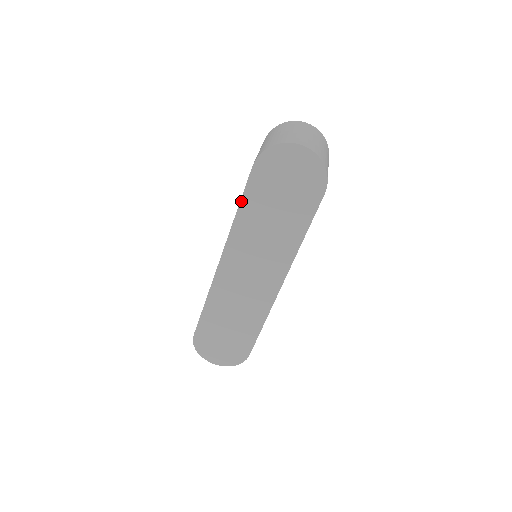
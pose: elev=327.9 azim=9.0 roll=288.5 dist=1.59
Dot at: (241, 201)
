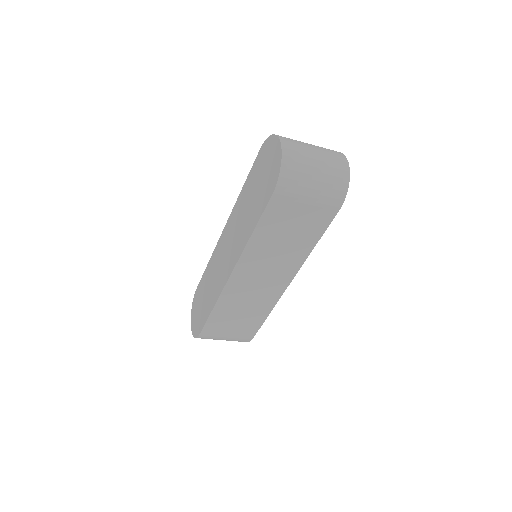
Dot at: (247, 179)
